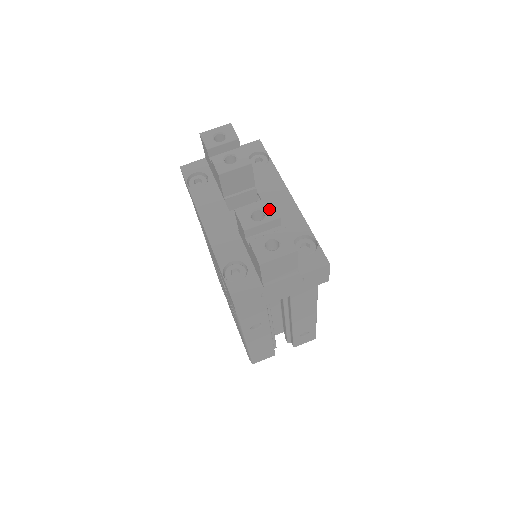
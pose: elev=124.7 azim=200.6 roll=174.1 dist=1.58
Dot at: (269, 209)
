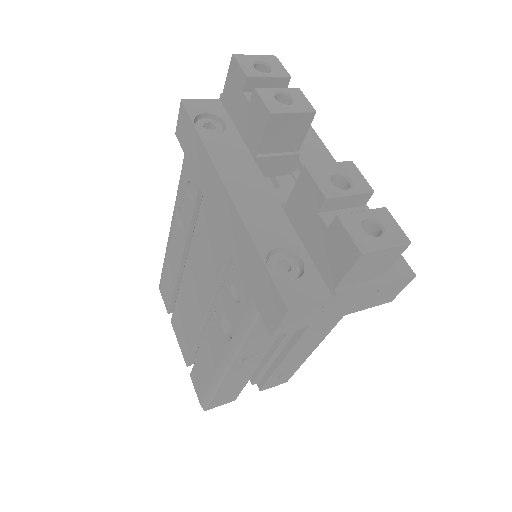
Dot at: (356, 176)
